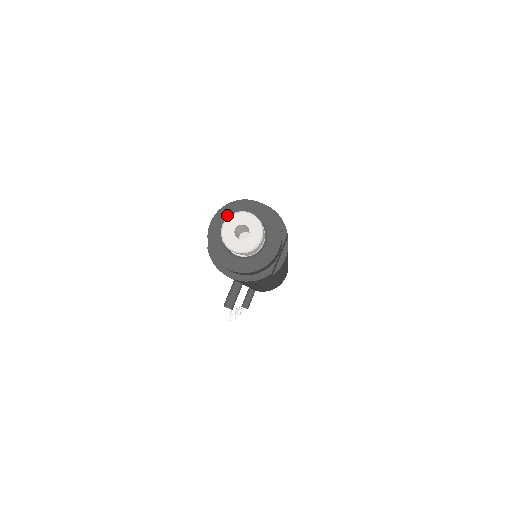
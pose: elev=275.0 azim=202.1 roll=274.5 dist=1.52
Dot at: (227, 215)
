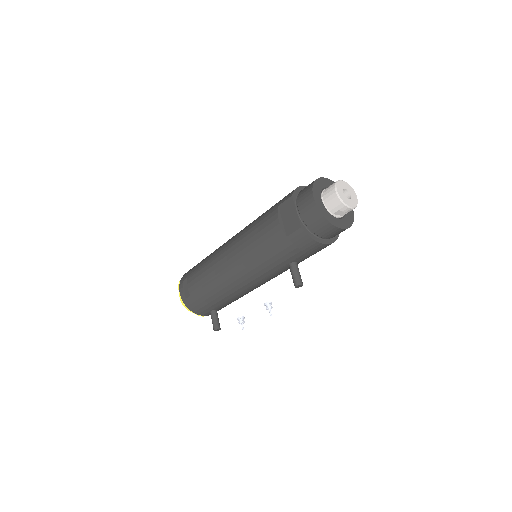
Dot at: (318, 191)
